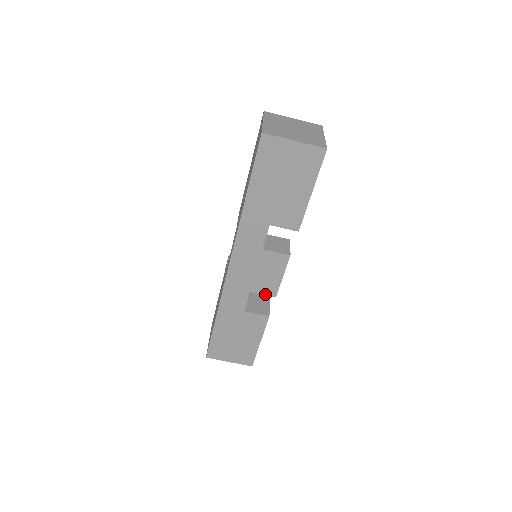
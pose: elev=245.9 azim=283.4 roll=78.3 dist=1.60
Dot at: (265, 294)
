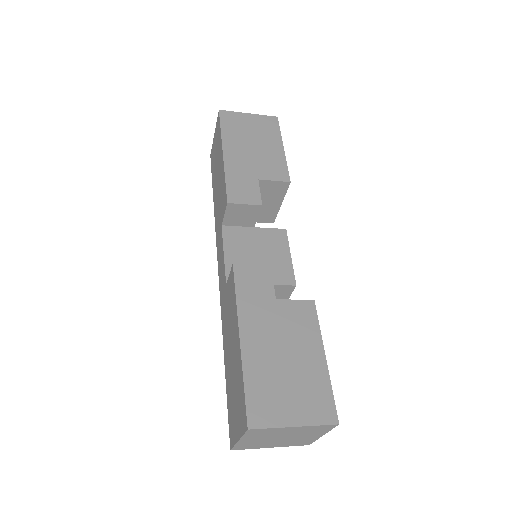
Dot at: occluded
